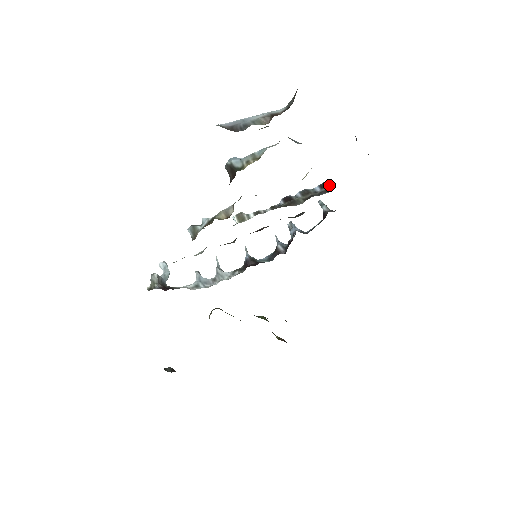
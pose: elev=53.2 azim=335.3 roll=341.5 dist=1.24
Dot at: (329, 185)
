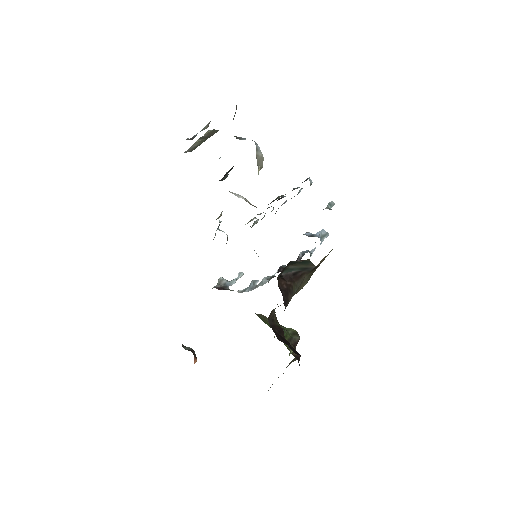
Dot at: occluded
